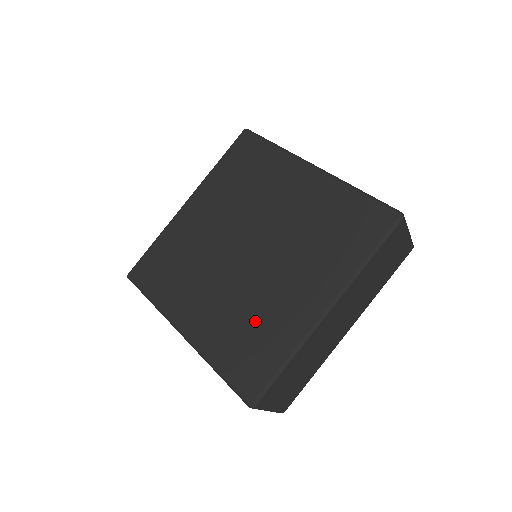
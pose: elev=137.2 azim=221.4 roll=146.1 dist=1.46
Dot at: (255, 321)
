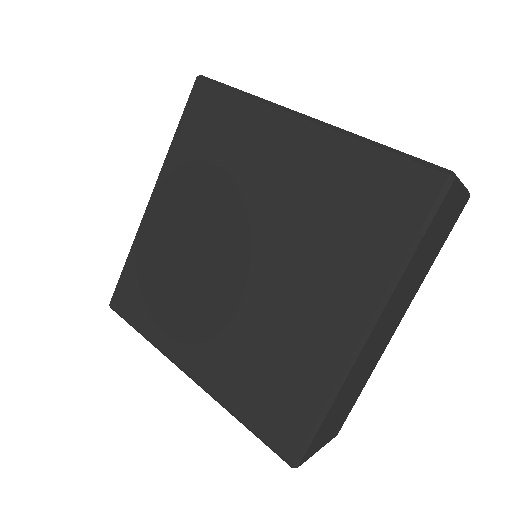
Dot at: (273, 356)
